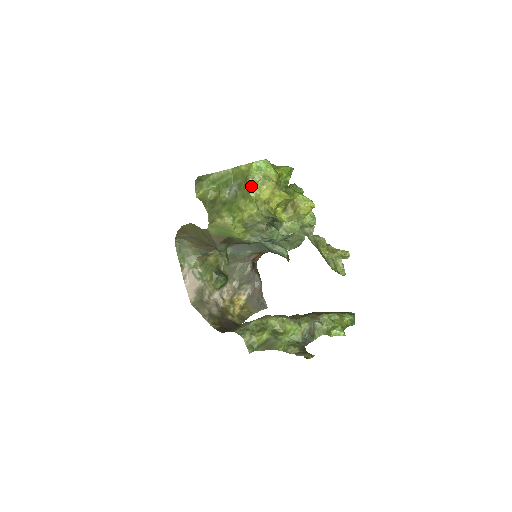
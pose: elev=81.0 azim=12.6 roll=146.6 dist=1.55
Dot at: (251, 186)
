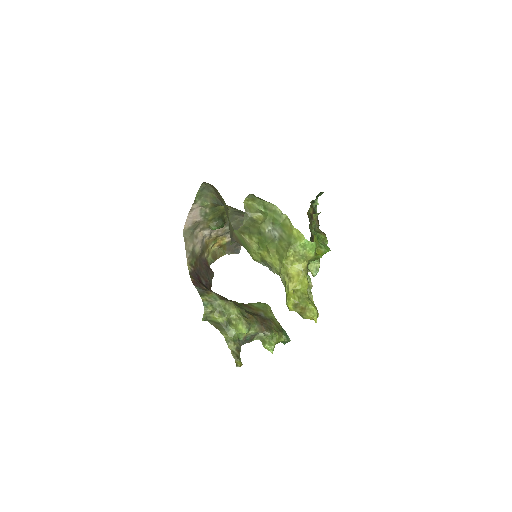
Dot at: (288, 257)
